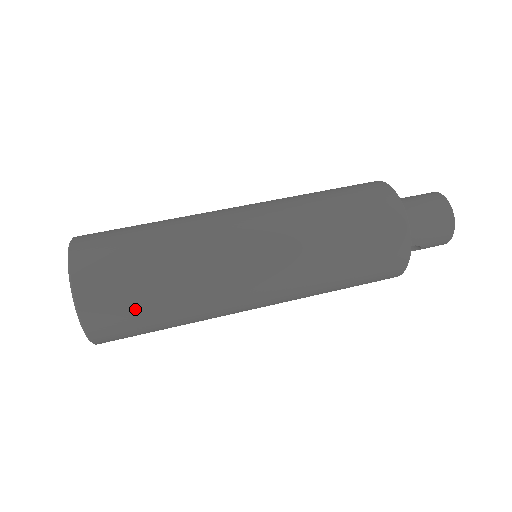
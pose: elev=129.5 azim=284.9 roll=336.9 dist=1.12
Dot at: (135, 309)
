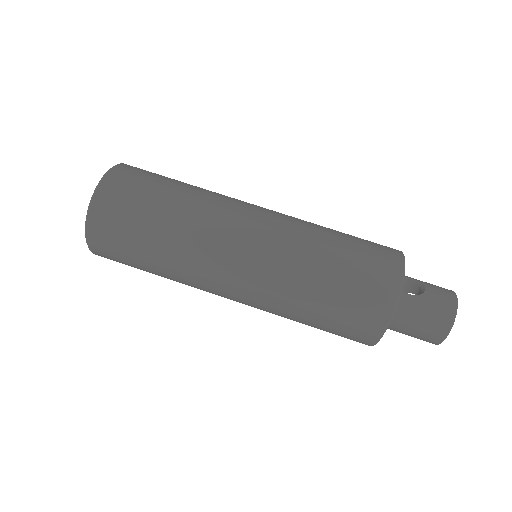
Dot at: (134, 267)
